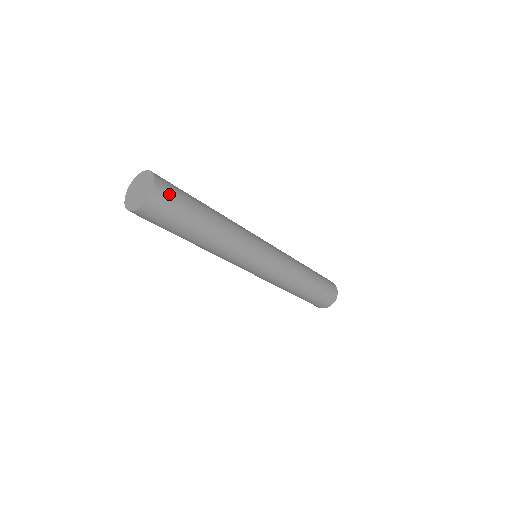
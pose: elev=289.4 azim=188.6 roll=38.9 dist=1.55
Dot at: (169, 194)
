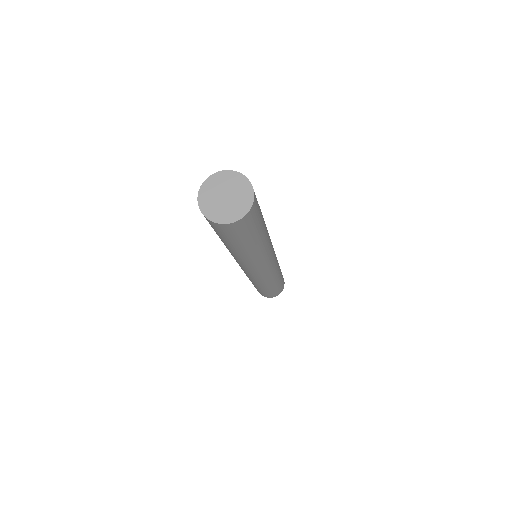
Dot at: (248, 224)
